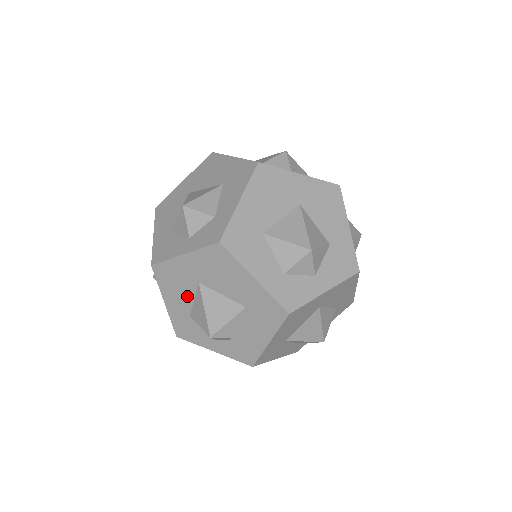
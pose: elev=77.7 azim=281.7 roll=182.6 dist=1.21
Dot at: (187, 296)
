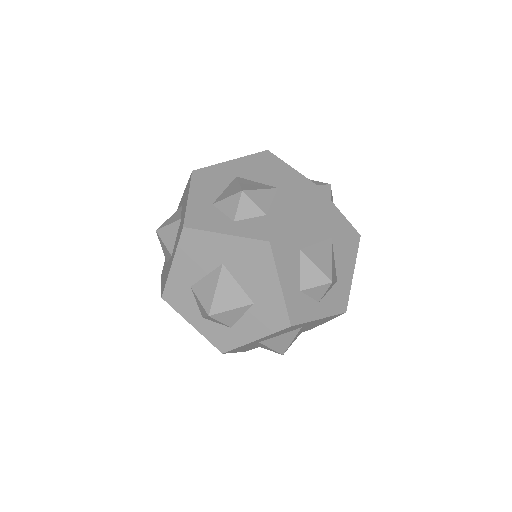
Dot at: occluded
